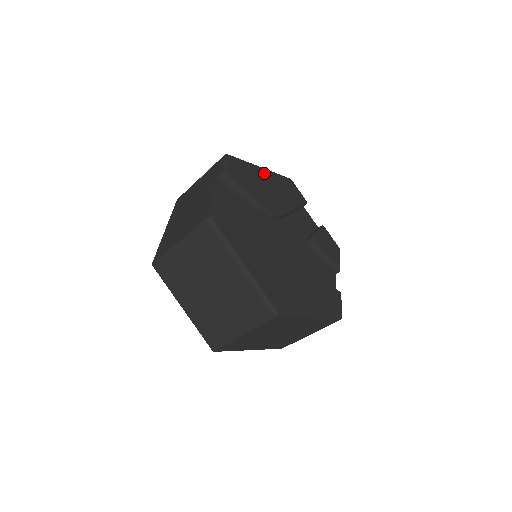
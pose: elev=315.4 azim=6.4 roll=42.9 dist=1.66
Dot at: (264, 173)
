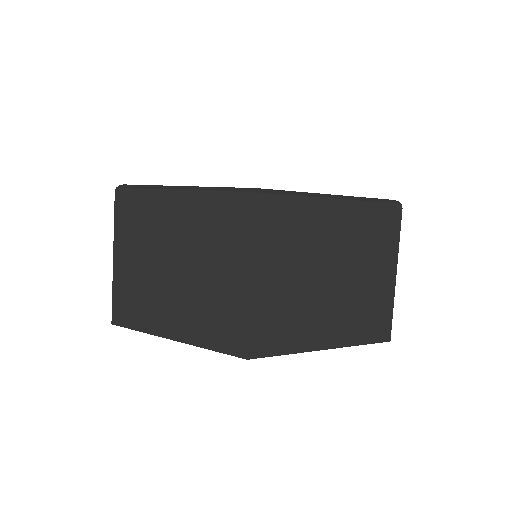
Dot at: occluded
